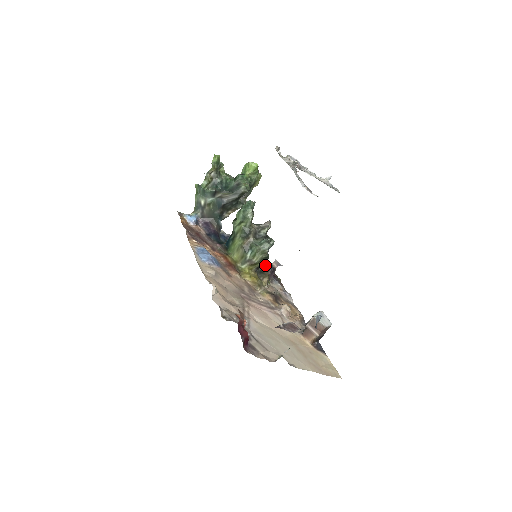
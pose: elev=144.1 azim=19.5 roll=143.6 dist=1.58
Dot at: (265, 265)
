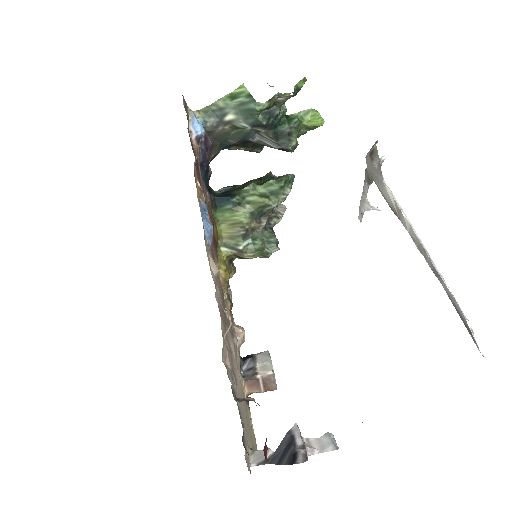
Dot at: occluded
